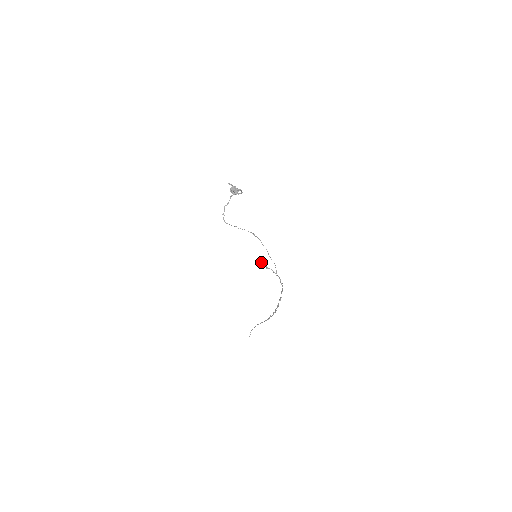
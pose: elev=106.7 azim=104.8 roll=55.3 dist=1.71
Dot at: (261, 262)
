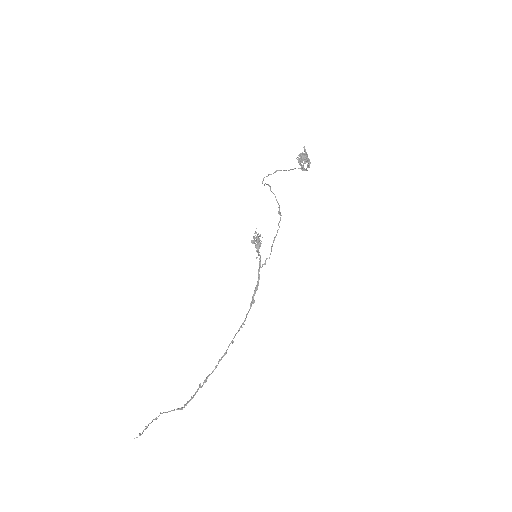
Dot at: (258, 236)
